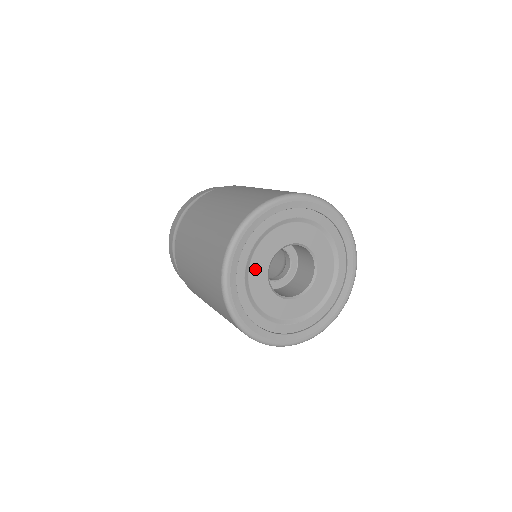
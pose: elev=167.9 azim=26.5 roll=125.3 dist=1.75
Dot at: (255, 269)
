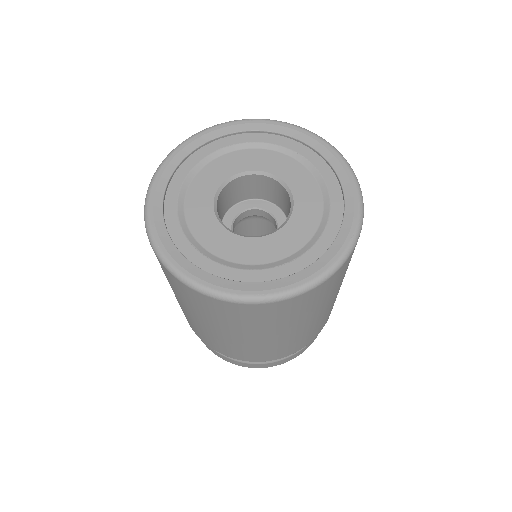
Dot at: (220, 165)
